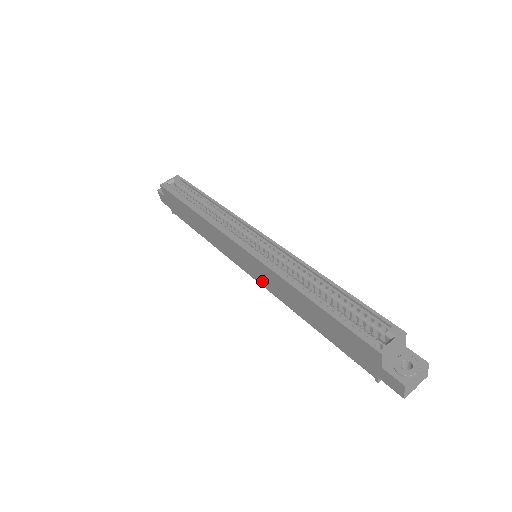
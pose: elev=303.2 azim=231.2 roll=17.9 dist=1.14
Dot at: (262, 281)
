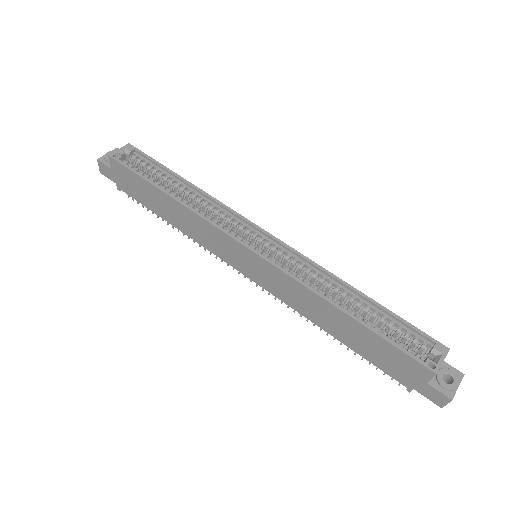
Dot at: (268, 286)
